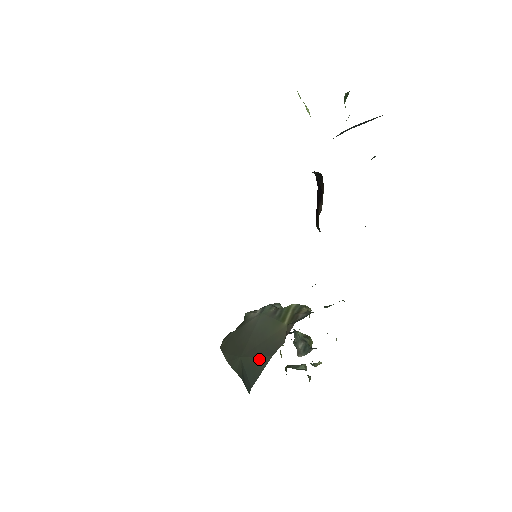
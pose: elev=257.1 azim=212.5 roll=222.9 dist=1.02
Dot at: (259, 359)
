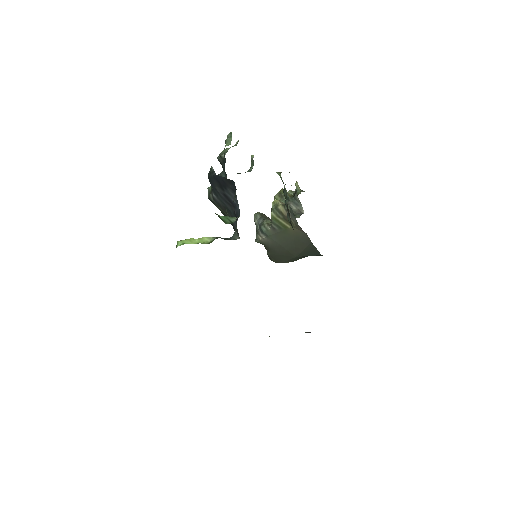
Dot at: (307, 249)
